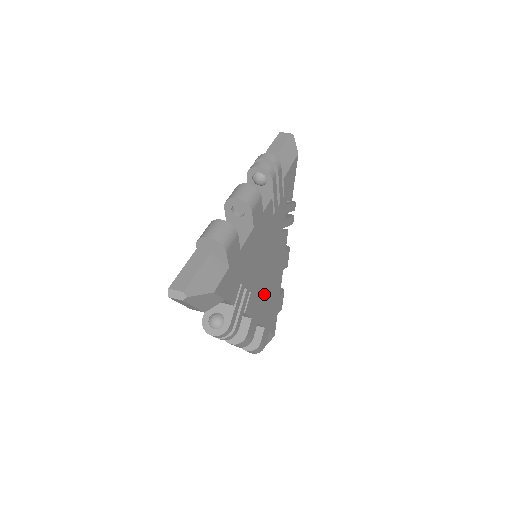
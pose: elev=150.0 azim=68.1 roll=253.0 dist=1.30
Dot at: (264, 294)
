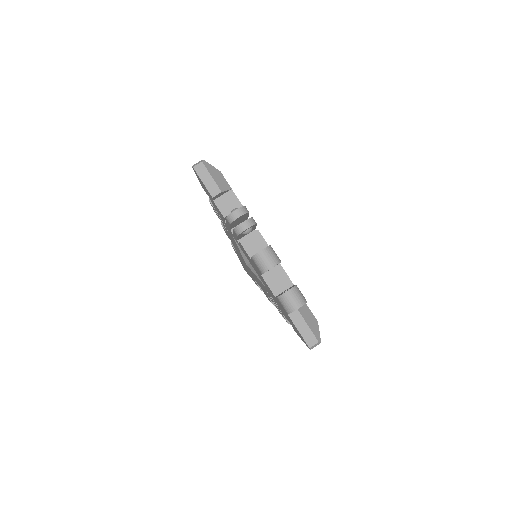
Dot at: occluded
